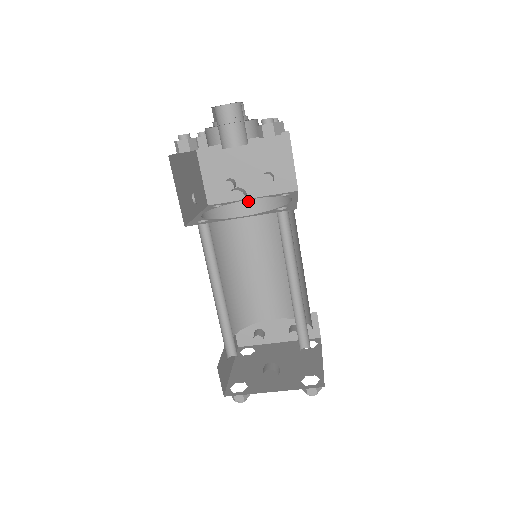
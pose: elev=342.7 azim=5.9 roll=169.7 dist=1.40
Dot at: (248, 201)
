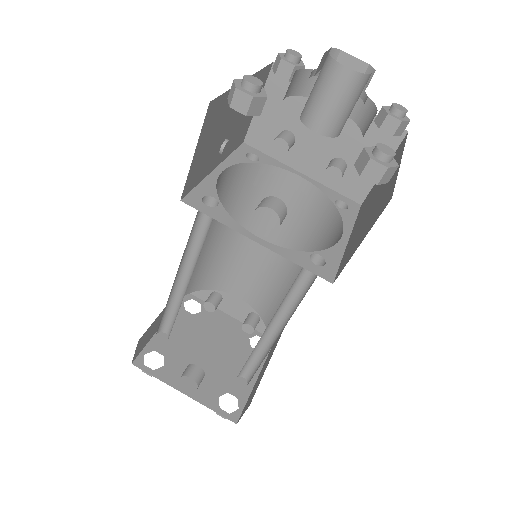
Dot at: (294, 175)
